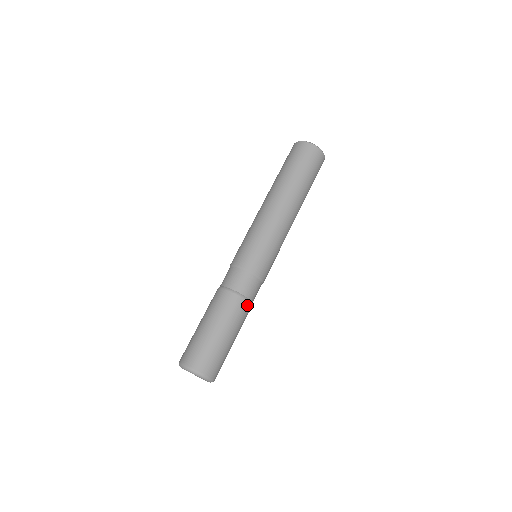
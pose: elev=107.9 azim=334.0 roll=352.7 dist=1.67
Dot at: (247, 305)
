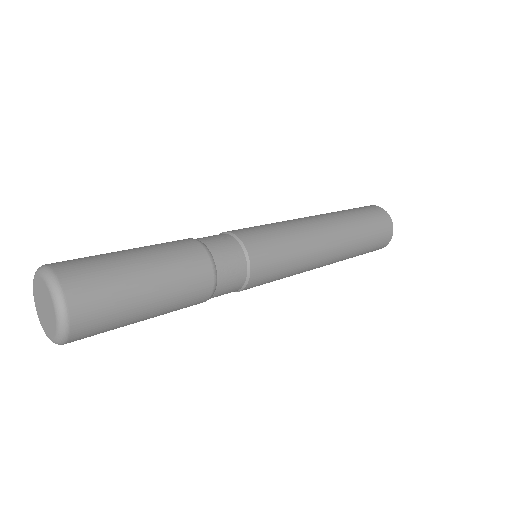
Dot at: (209, 282)
